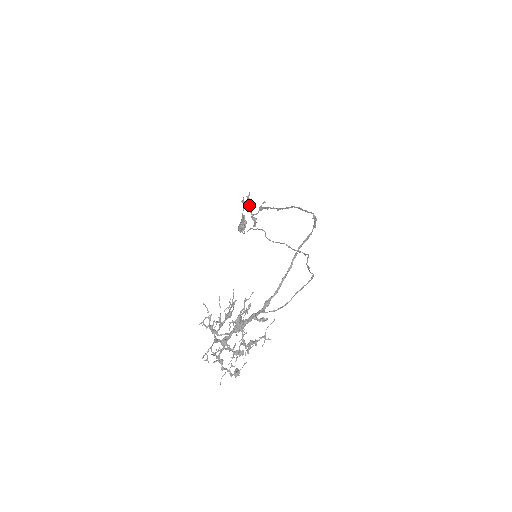
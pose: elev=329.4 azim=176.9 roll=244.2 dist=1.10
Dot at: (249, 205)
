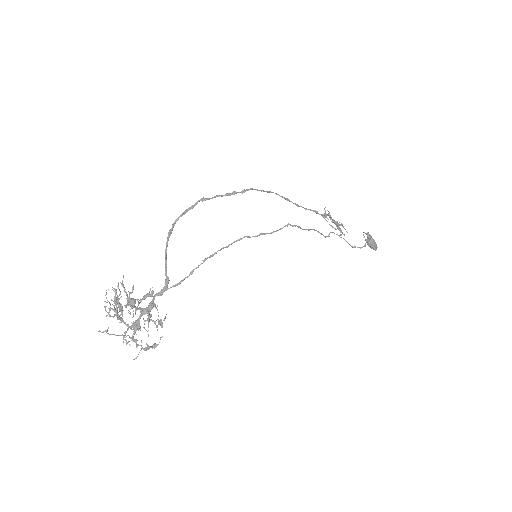
Dot at: (332, 220)
